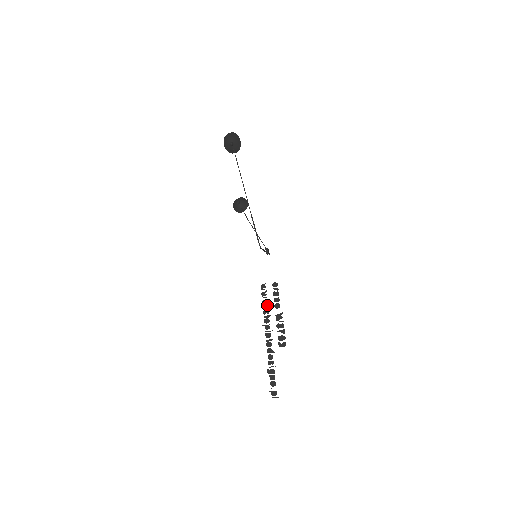
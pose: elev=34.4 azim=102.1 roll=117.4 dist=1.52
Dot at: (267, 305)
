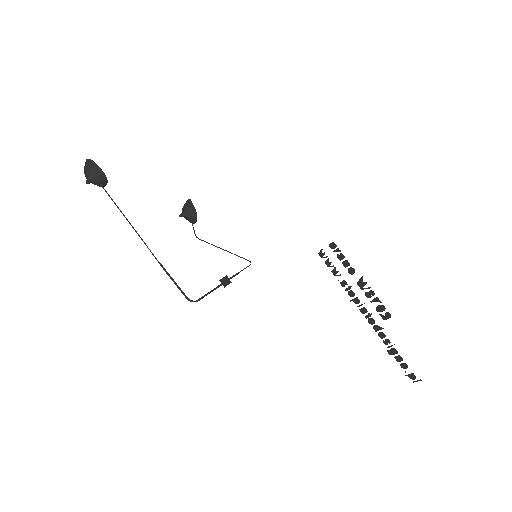
Dot at: (340, 275)
